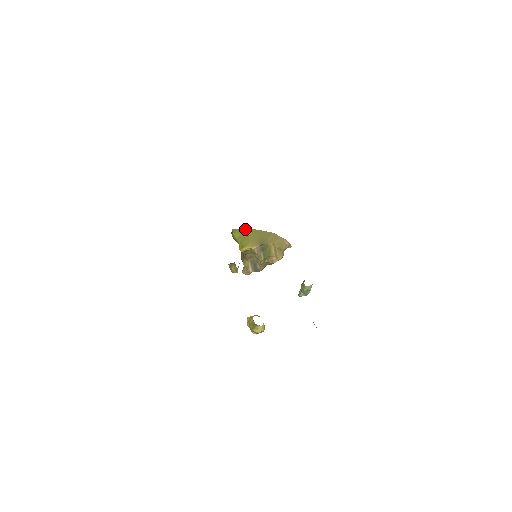
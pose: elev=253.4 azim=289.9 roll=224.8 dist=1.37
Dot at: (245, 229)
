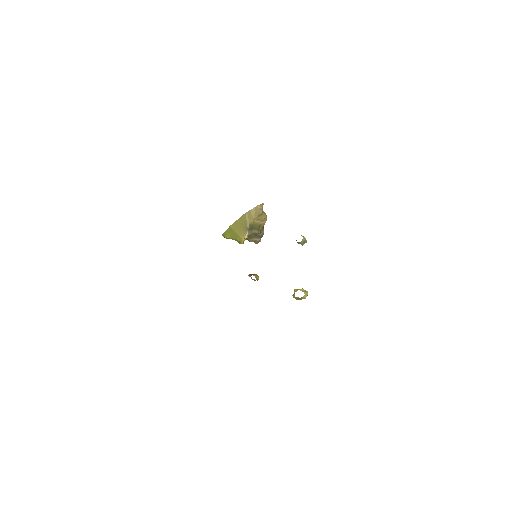
Dot at: (228, 229)
